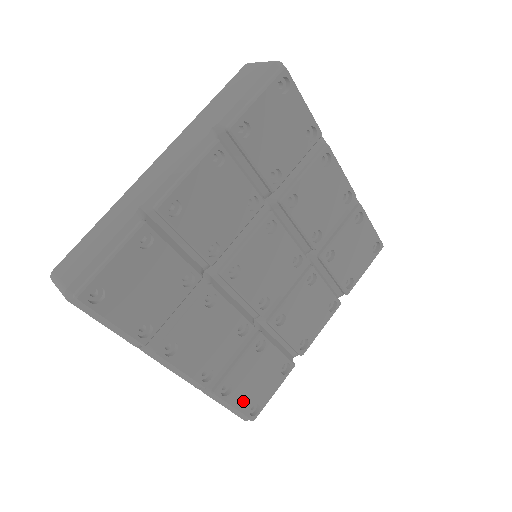
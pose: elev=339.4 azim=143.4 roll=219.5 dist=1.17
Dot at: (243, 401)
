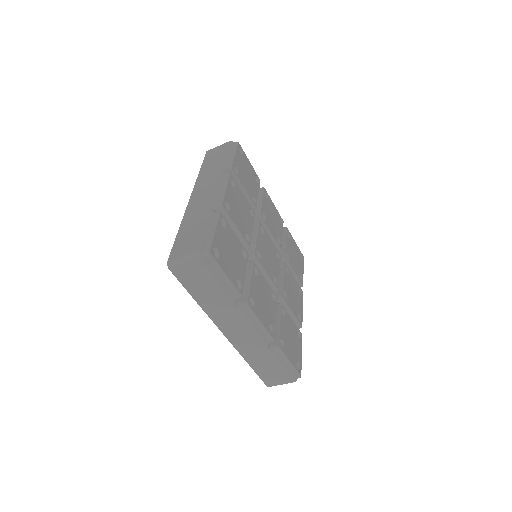
Dot at: (291, 357)
